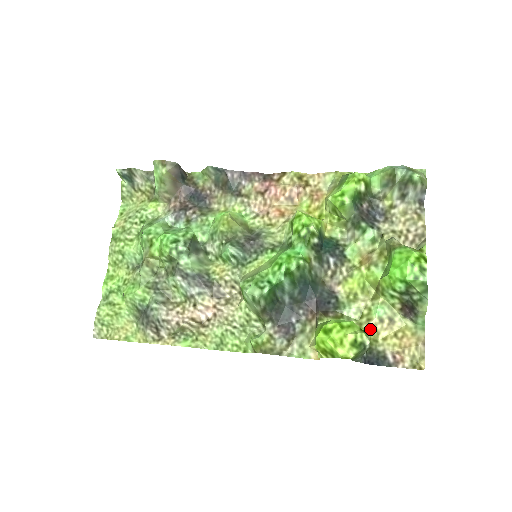
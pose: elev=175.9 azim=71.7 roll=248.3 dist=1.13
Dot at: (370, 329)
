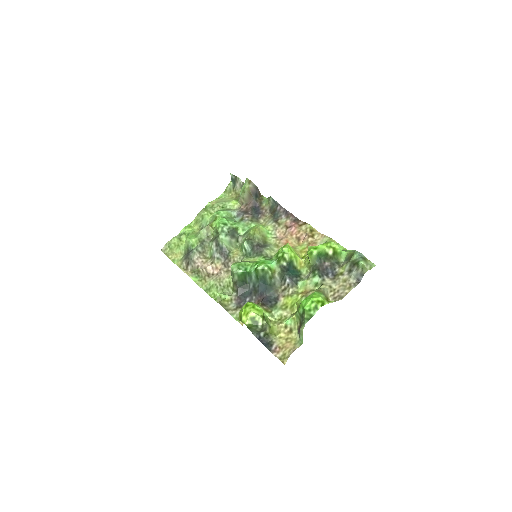
Dot at: (277, 328)
